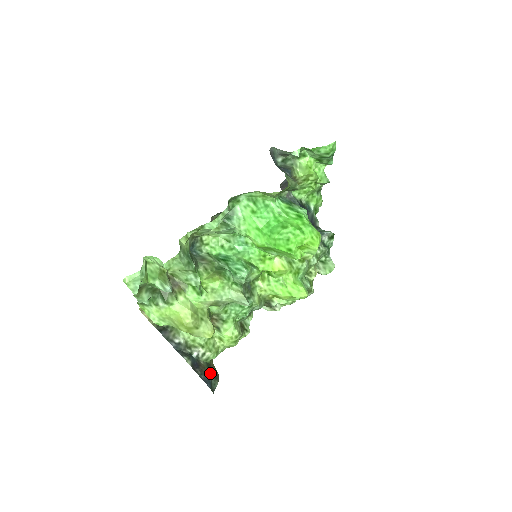
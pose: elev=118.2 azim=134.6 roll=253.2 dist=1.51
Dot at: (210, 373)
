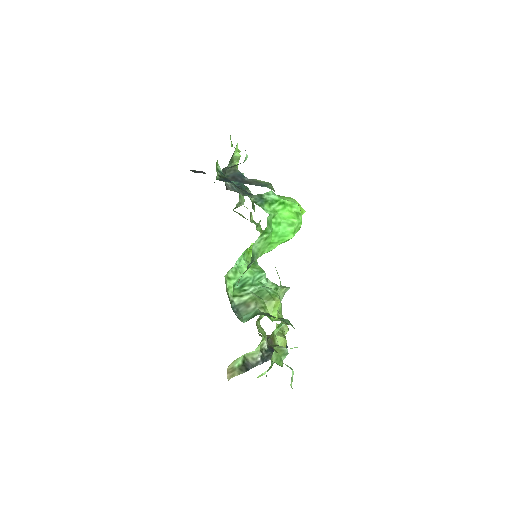
Dot at: occluded
